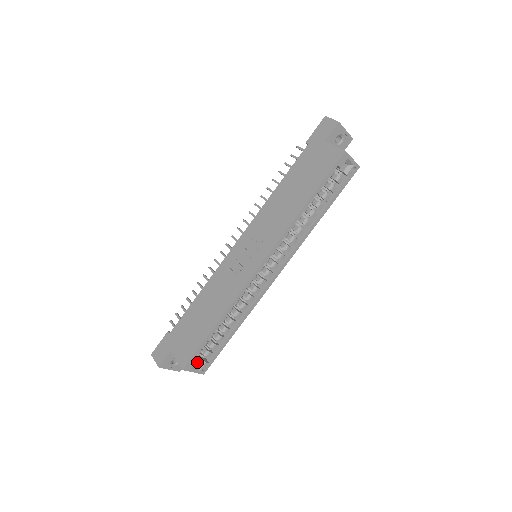
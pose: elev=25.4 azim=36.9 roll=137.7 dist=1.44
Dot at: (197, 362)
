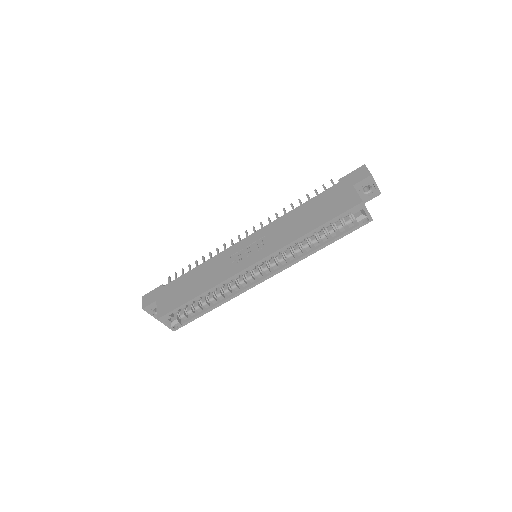
Dot at: (172, 319)
